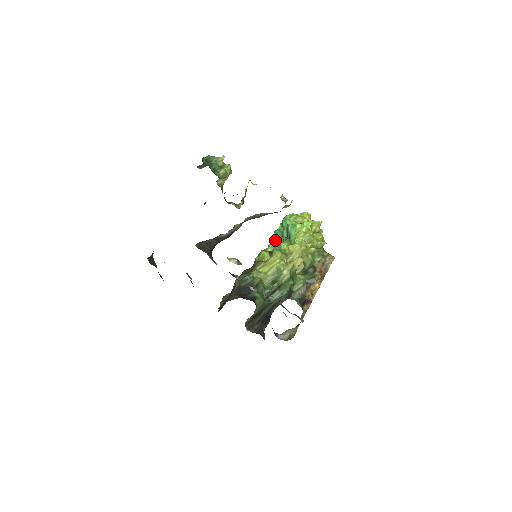
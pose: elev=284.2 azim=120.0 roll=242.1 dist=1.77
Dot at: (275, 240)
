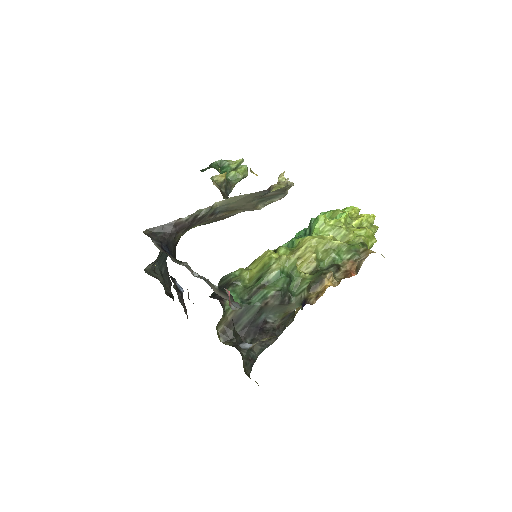
Dot at: (292, 239)
